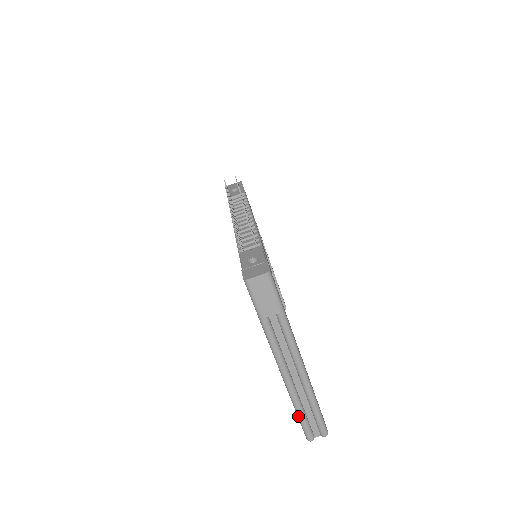
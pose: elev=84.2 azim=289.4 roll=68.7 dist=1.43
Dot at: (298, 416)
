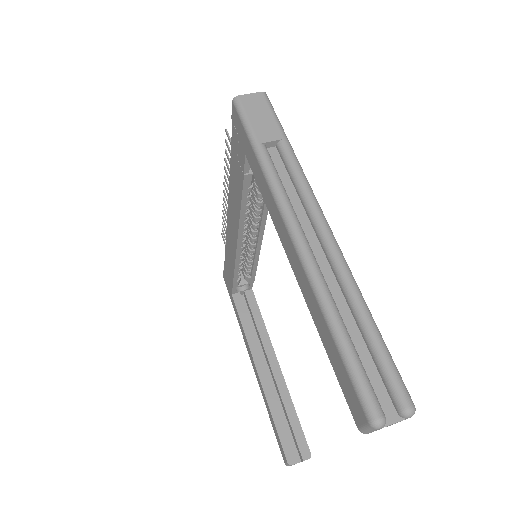
Dot at: (337, 343)
